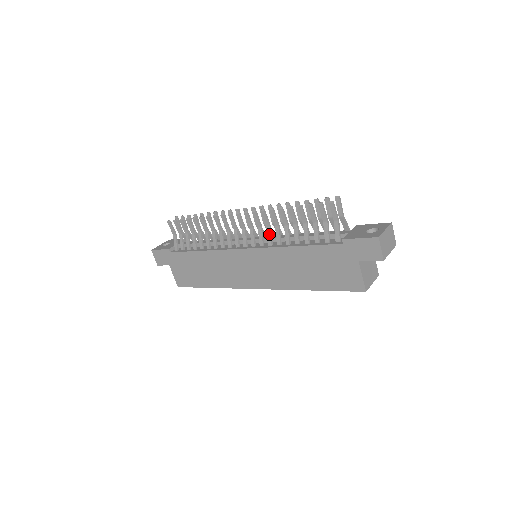
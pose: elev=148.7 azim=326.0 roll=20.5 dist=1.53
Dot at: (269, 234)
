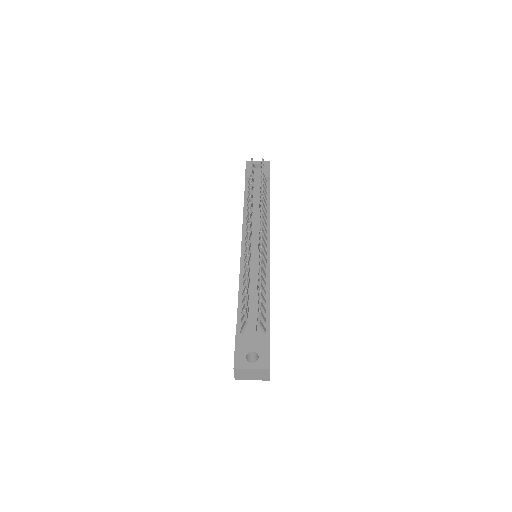
Dot at: occluded
